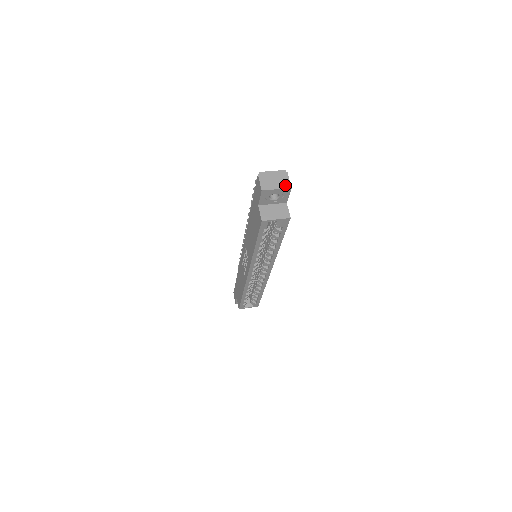
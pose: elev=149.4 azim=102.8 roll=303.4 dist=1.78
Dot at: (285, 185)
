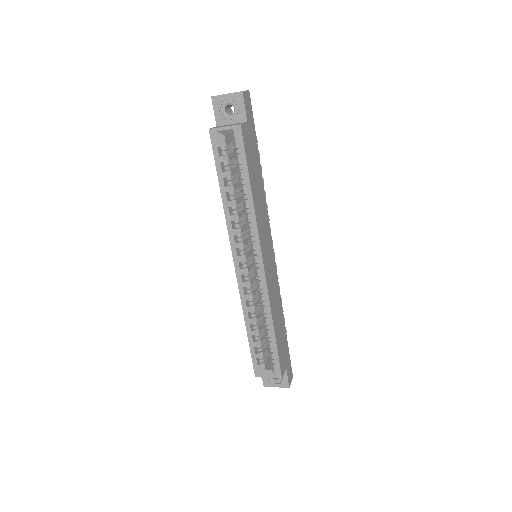
Dot at: (238, 92)
